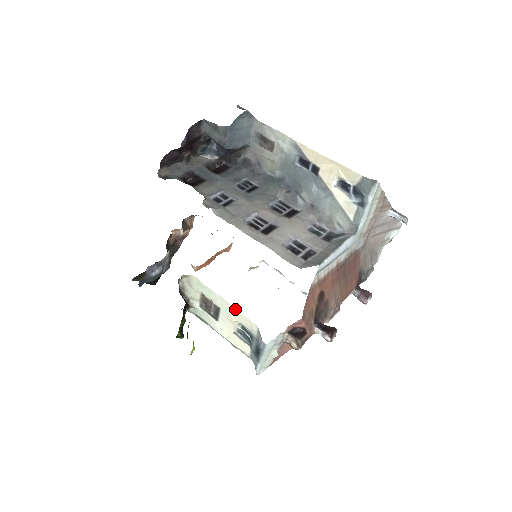
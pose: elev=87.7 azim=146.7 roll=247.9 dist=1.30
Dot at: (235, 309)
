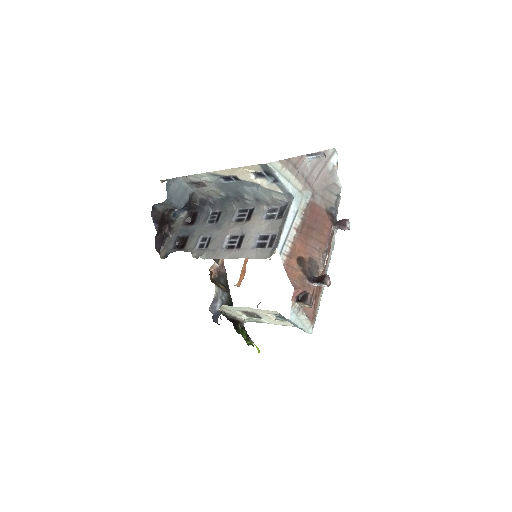
Dot at: (258, 309)
